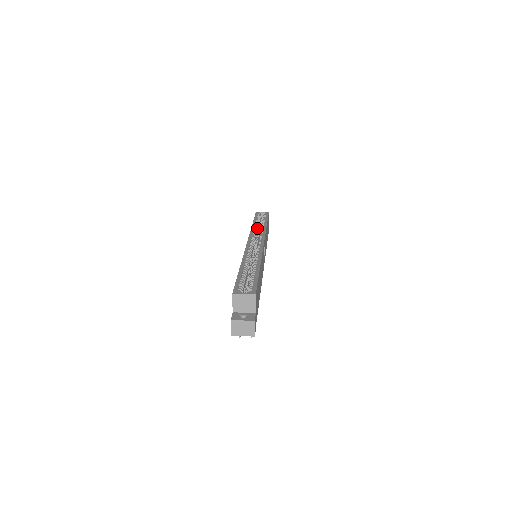
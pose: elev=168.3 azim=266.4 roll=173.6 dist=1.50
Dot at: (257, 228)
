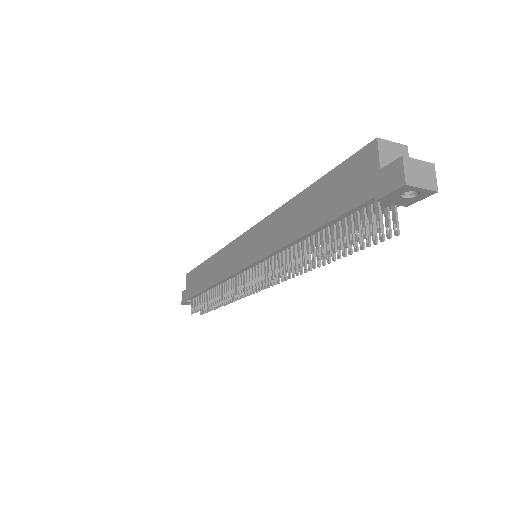
Dot at: occluded
